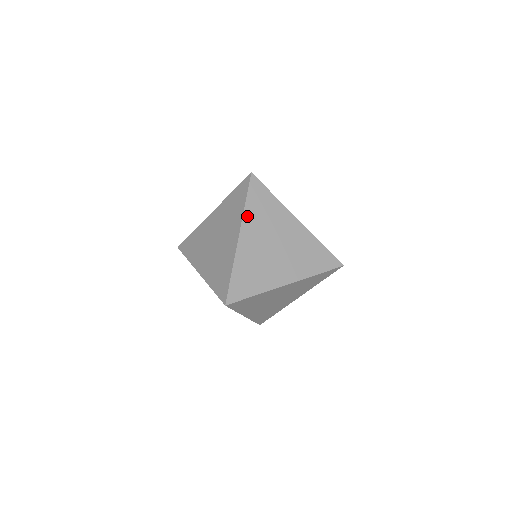
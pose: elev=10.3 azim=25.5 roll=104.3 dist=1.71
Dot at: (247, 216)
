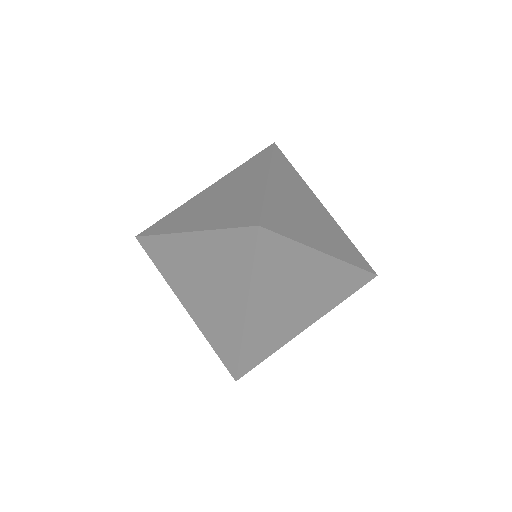
Dot at: (255, 286)
